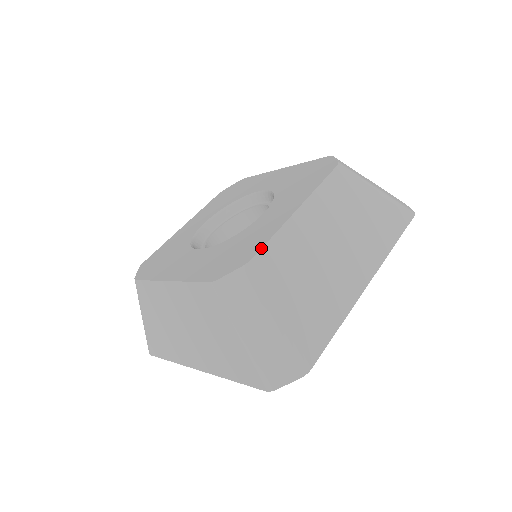
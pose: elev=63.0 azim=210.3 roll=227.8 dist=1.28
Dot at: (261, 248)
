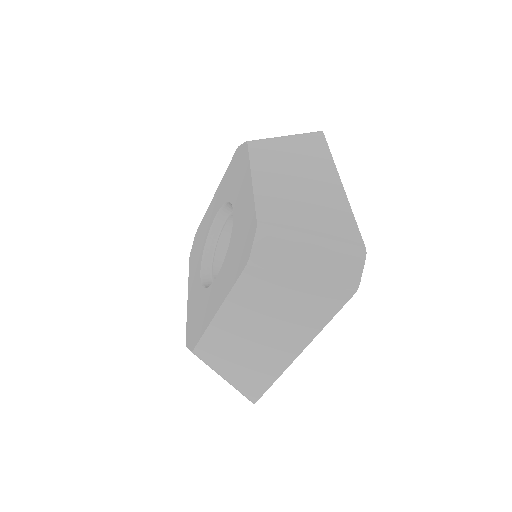
Dot at: (255, 213)
